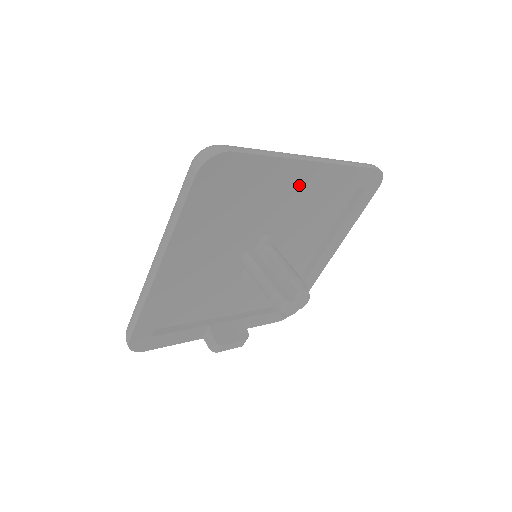
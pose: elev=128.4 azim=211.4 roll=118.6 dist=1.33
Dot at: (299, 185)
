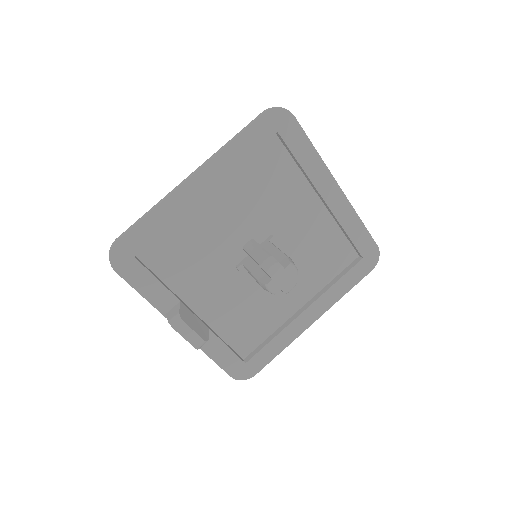
Dot at: (318, 206)
